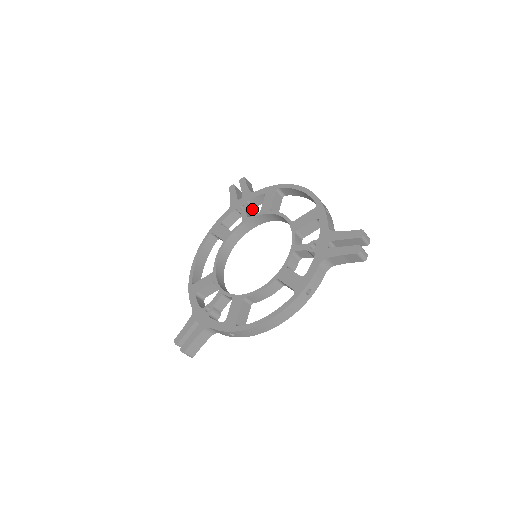
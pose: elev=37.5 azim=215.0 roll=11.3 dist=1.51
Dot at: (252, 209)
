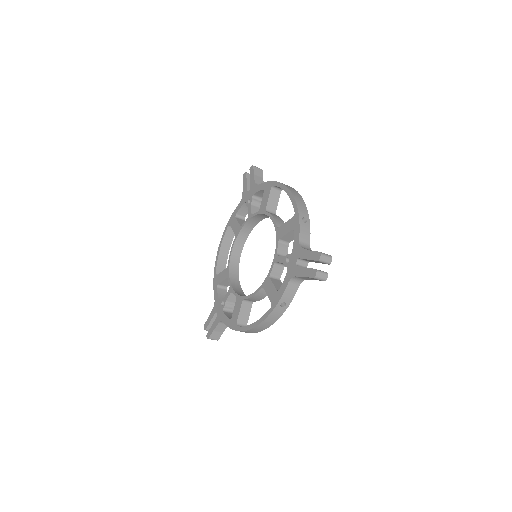
Dot at: (259, 201)
